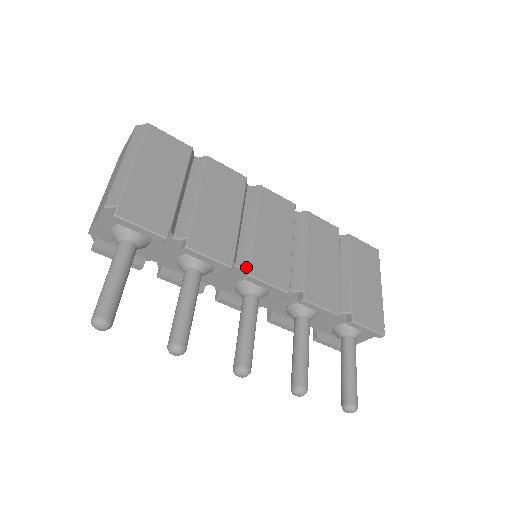
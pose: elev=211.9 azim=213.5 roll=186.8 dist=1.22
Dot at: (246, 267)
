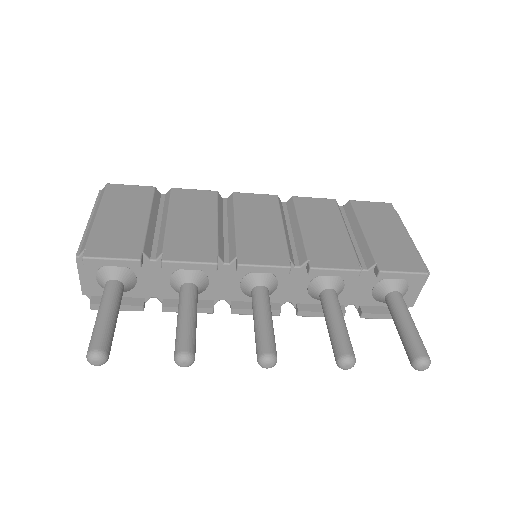
Dot at: (235, 260)
